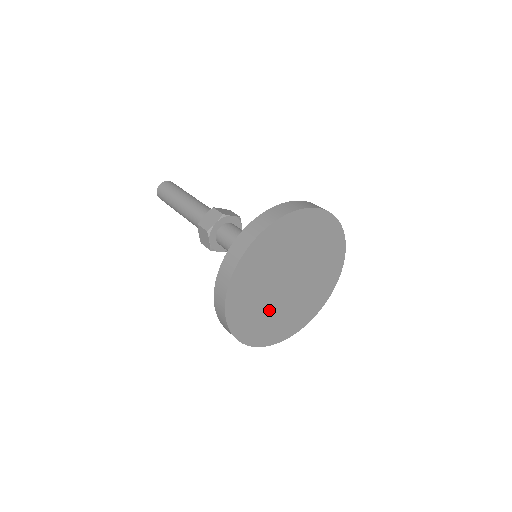
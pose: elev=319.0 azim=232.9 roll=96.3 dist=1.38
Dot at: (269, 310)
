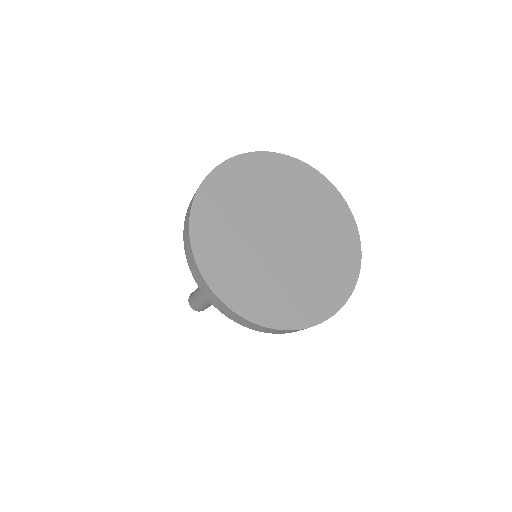
Dot at: (257, 266)
